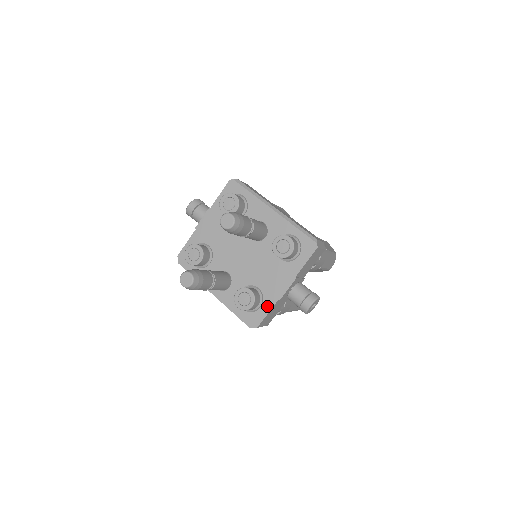
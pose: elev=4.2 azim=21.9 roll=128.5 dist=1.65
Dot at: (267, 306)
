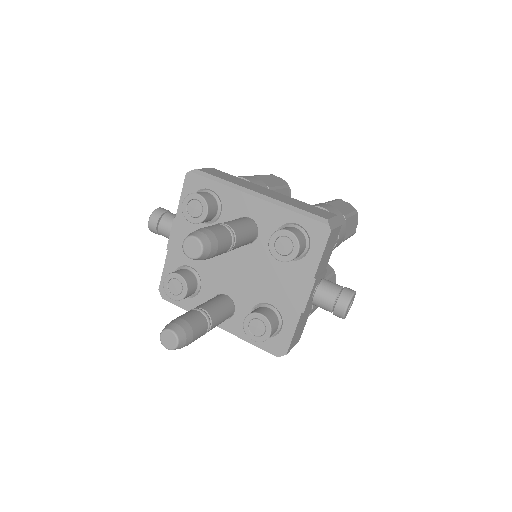
Dot at: (290, 325)
